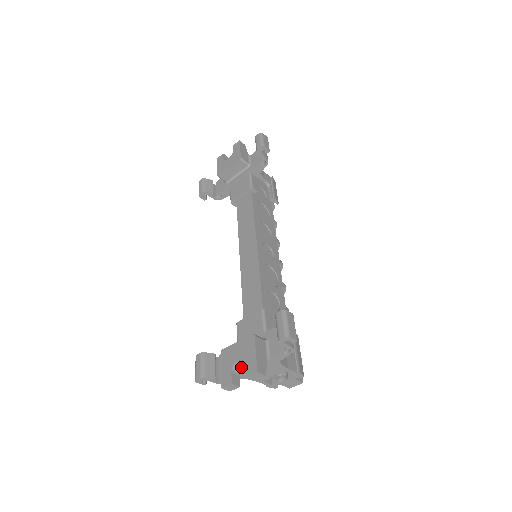
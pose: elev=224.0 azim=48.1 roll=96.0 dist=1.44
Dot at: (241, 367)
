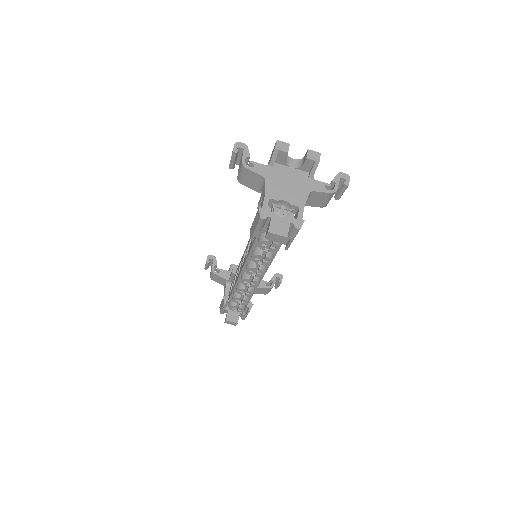
Dot at: (287, 164)
